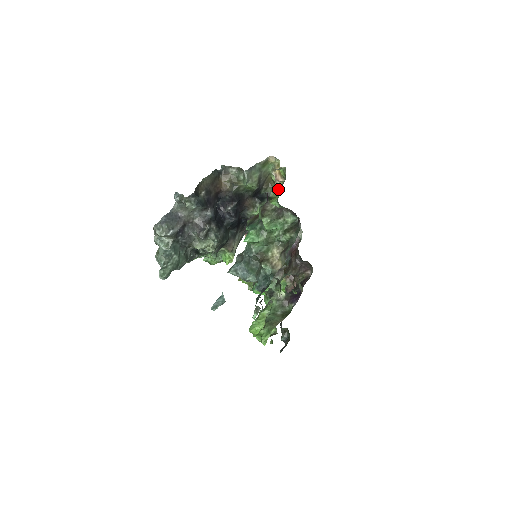
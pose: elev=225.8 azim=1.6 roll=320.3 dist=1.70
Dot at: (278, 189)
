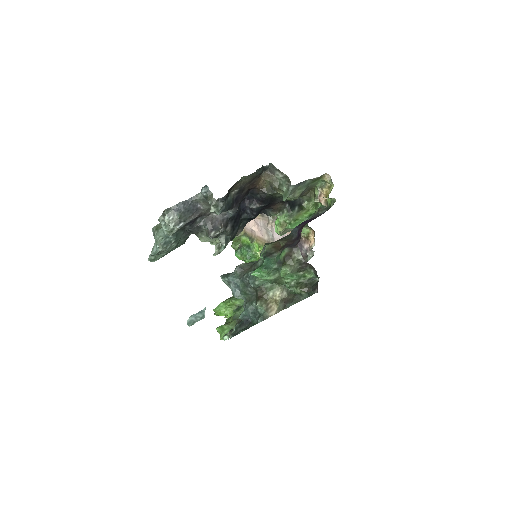
Dot at: (315, 203)
